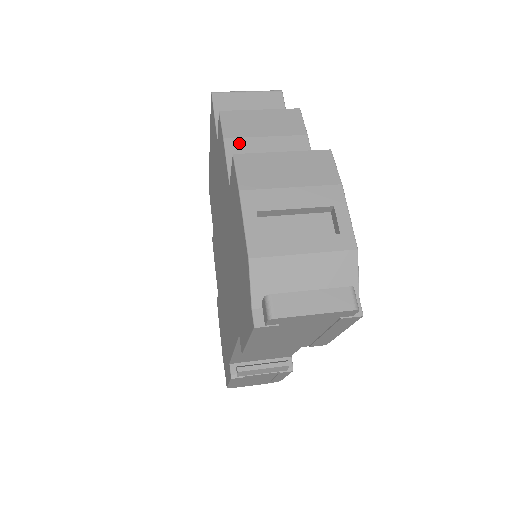
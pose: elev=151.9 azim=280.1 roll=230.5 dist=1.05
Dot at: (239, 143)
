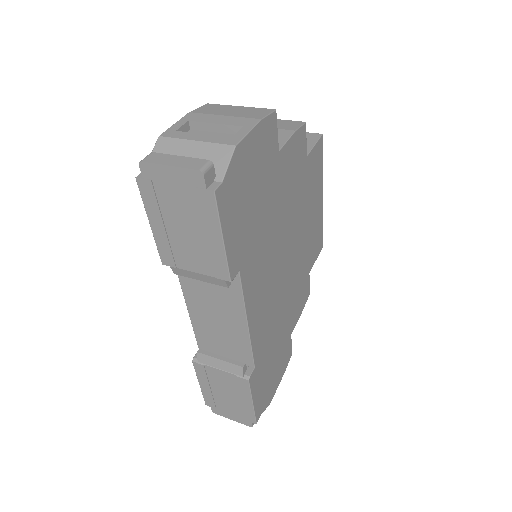
Dot at: occluded
